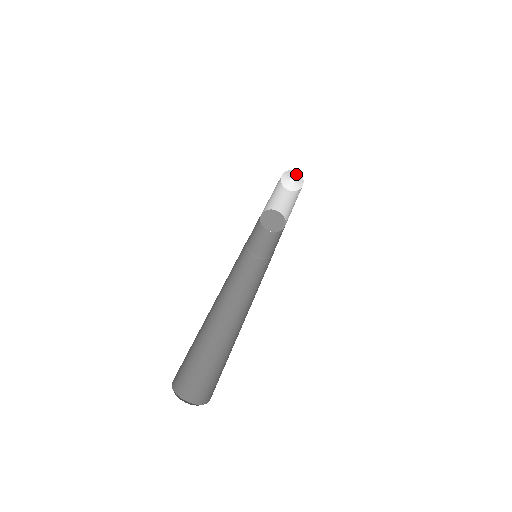
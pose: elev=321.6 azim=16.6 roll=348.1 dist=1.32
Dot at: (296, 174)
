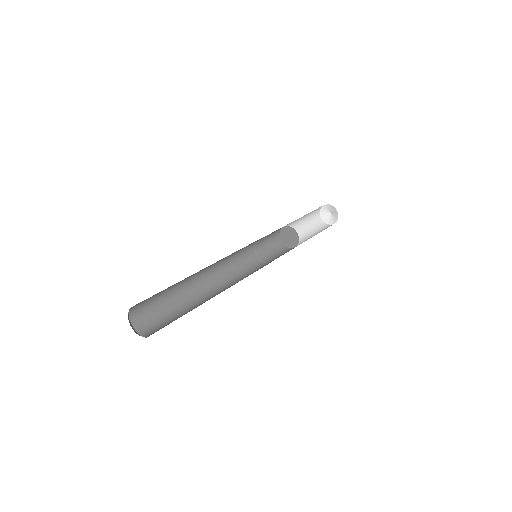
Dot at: (332, 208)
